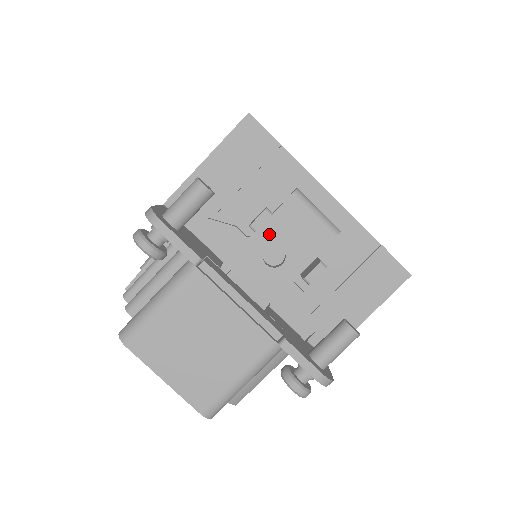
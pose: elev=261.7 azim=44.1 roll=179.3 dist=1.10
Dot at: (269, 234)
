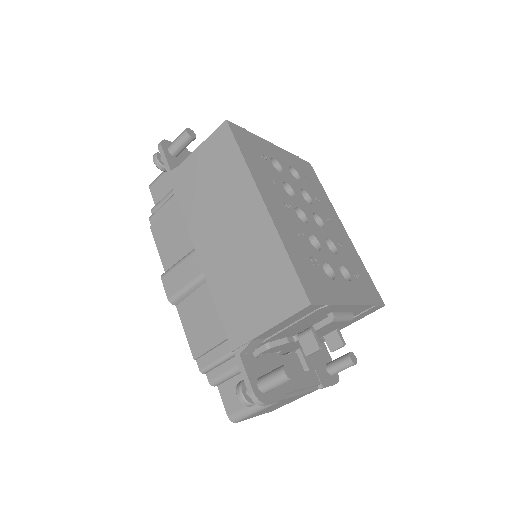
Dot at: occluded
